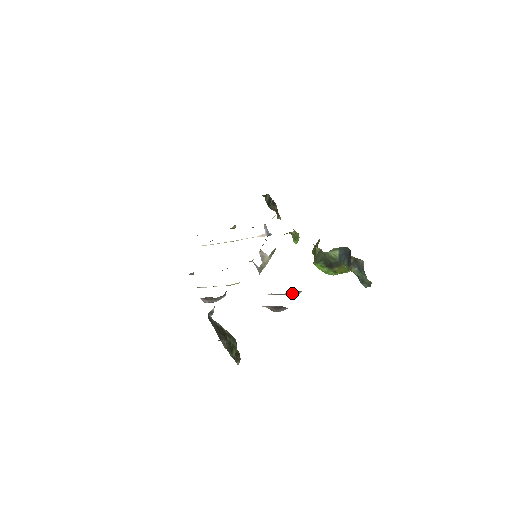
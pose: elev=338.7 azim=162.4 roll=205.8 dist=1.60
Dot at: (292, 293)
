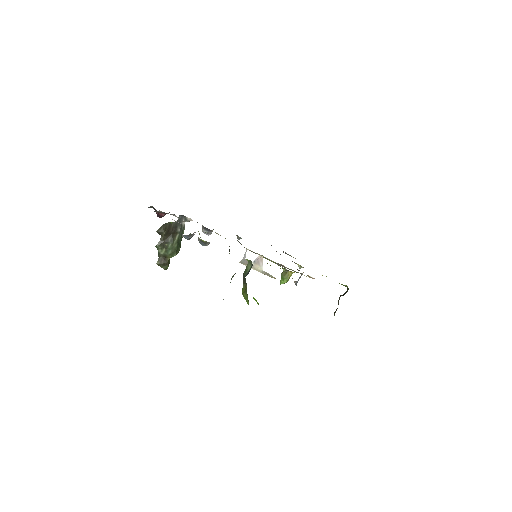
Dot at: occluded
